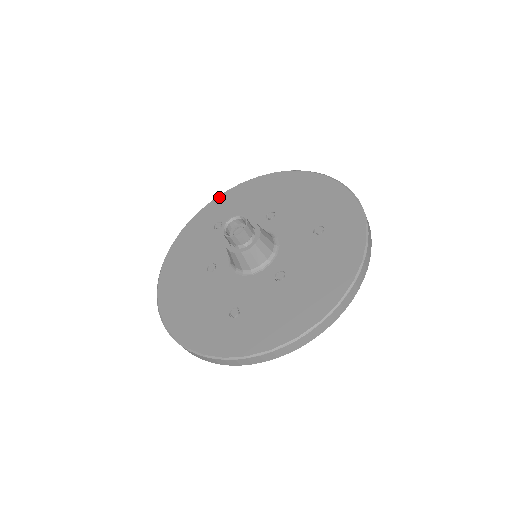
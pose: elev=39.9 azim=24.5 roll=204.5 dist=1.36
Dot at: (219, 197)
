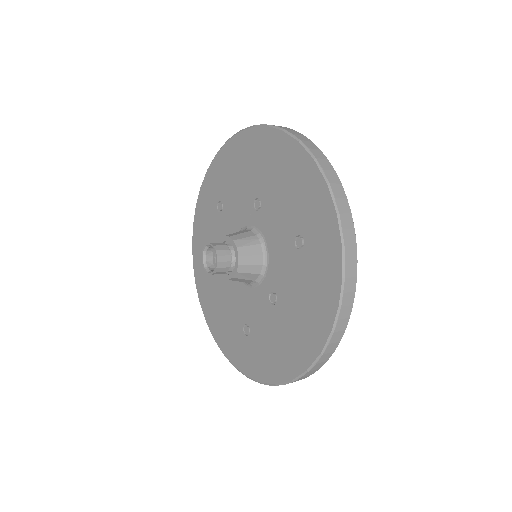
Dot at: (214, 161)
